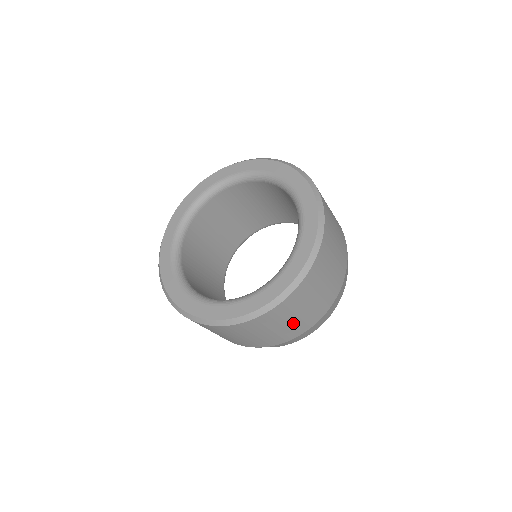
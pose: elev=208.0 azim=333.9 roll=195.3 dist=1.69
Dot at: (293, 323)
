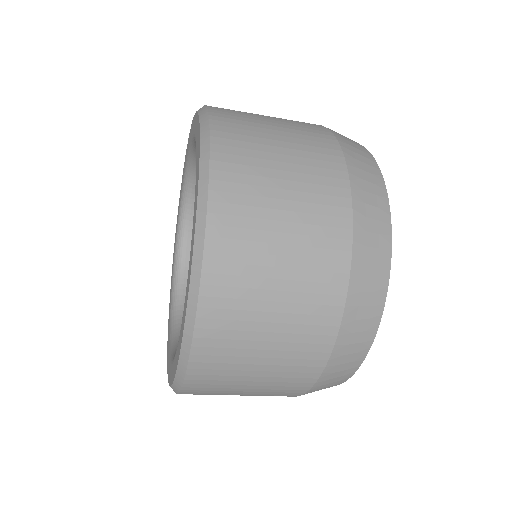
Dot at: occluded
